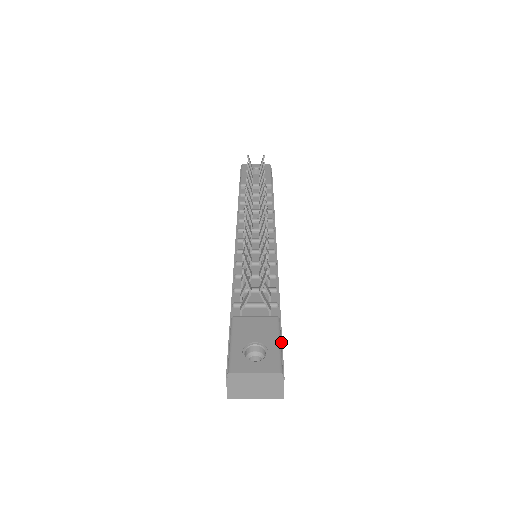
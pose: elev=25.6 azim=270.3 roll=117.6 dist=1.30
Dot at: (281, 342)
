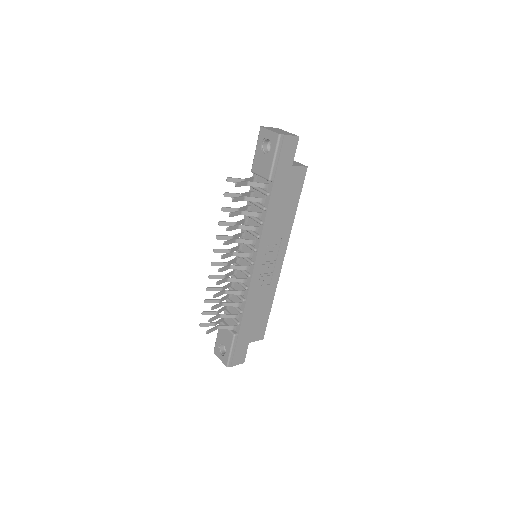
Dot at: (235, 348)
